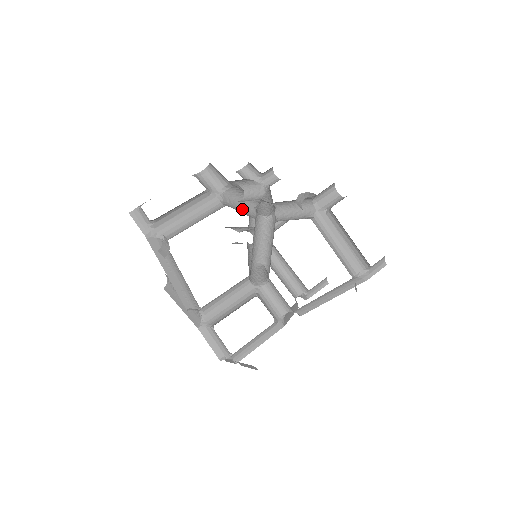
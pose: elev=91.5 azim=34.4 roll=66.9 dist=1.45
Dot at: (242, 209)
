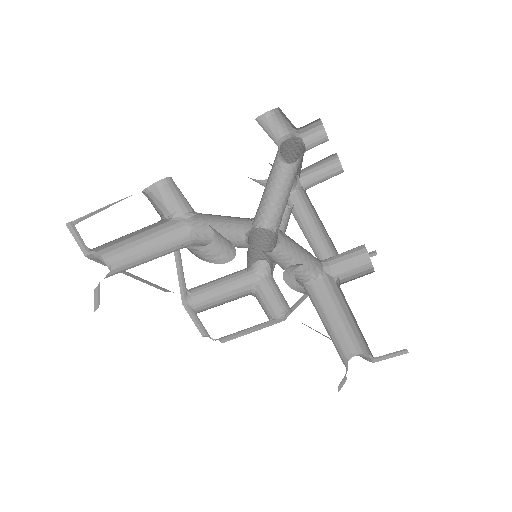
Dot at: (226, 228)
